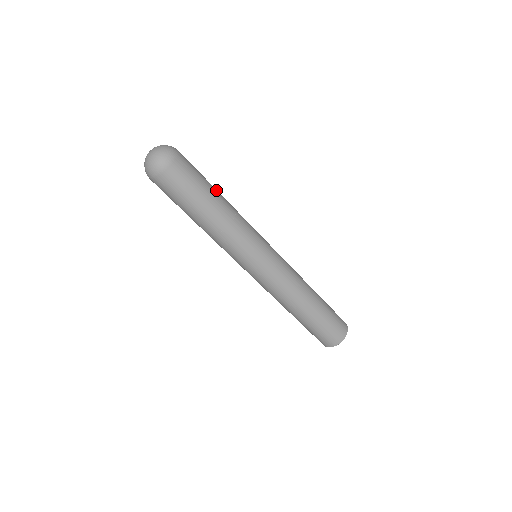
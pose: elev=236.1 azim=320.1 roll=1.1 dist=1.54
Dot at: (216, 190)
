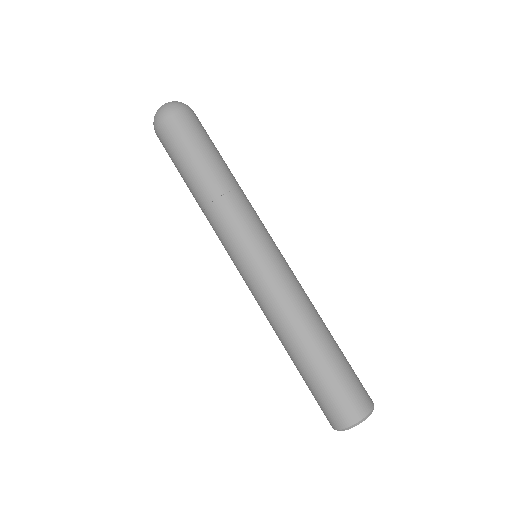
Dot at: occluded
